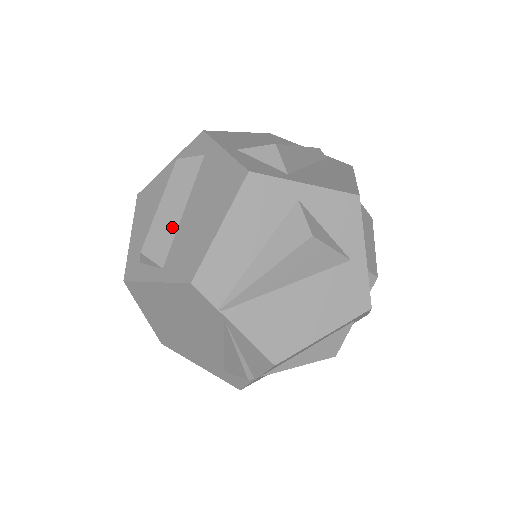
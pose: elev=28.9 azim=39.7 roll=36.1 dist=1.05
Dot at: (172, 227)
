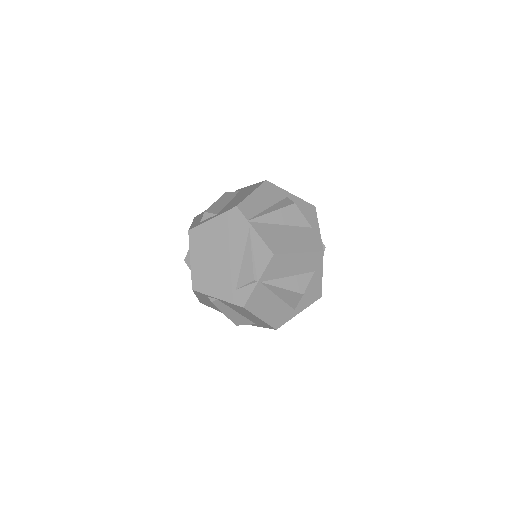
Dot at: (222, 206)
